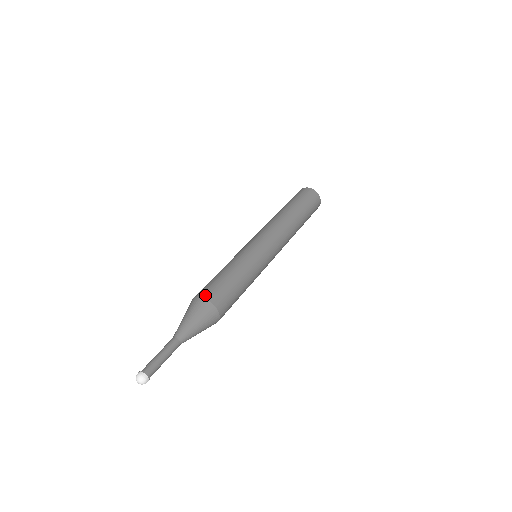
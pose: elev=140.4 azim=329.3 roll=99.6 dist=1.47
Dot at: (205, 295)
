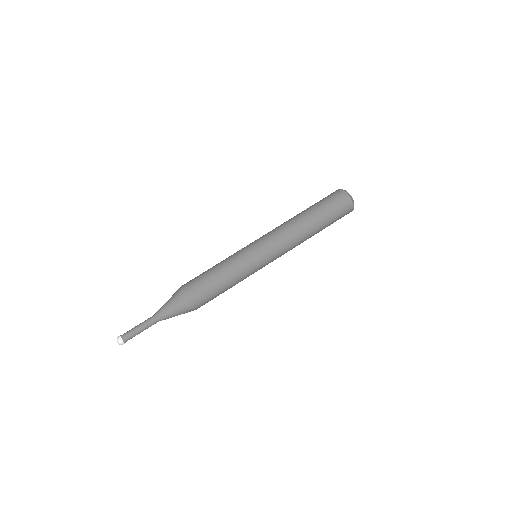
Dot at: (184, 285)
